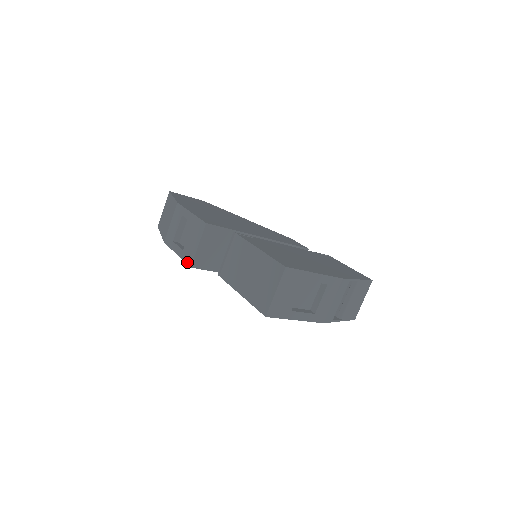
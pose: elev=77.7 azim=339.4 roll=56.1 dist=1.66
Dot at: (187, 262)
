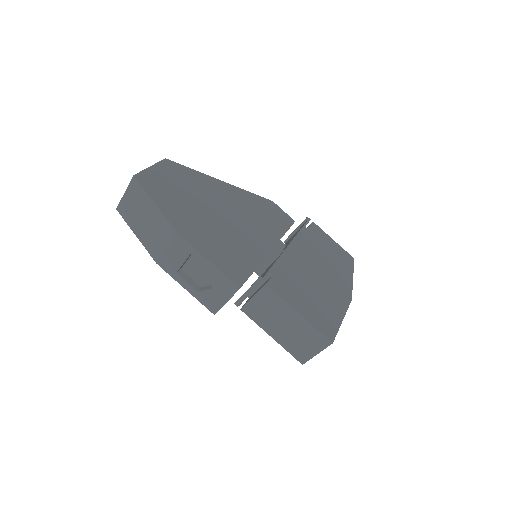
Dot at: (208, 308)
